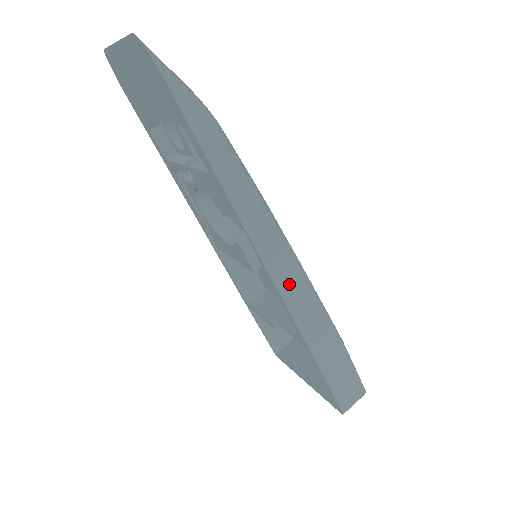
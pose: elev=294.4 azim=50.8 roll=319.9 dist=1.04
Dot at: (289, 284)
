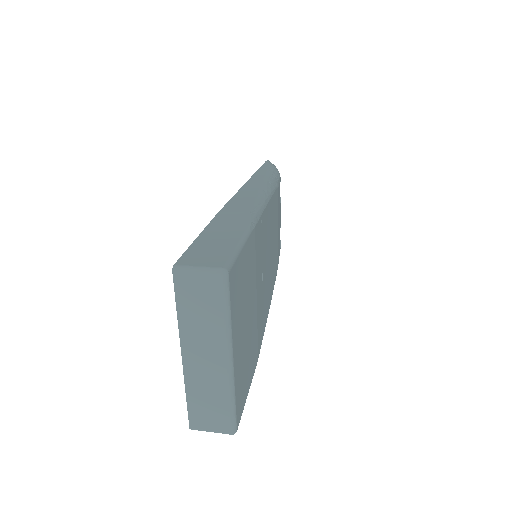
Dot at: (247, 194)
